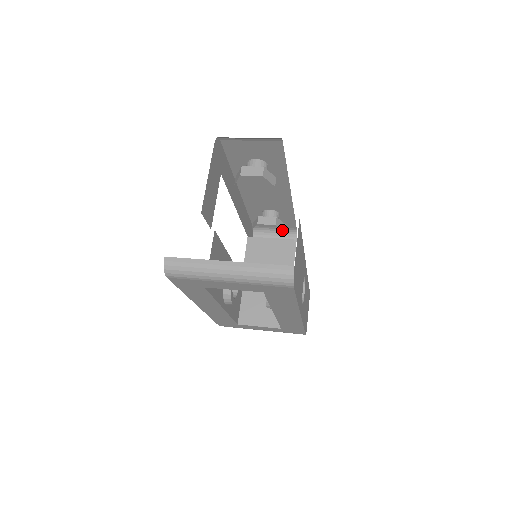
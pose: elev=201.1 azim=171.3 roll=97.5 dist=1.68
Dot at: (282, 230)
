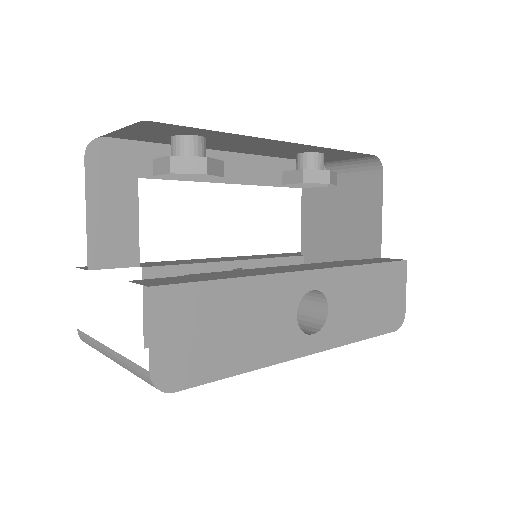
Dot at: (357, 159)
